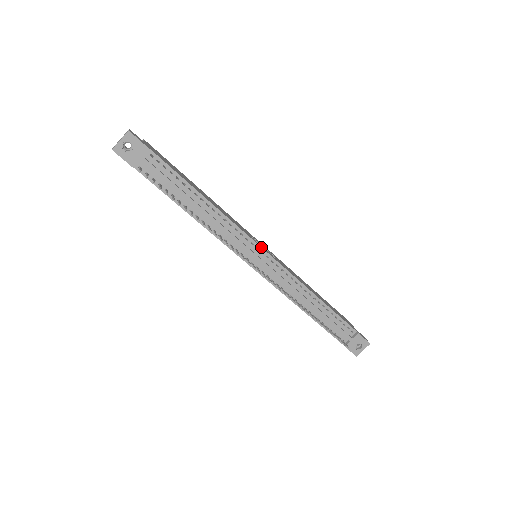
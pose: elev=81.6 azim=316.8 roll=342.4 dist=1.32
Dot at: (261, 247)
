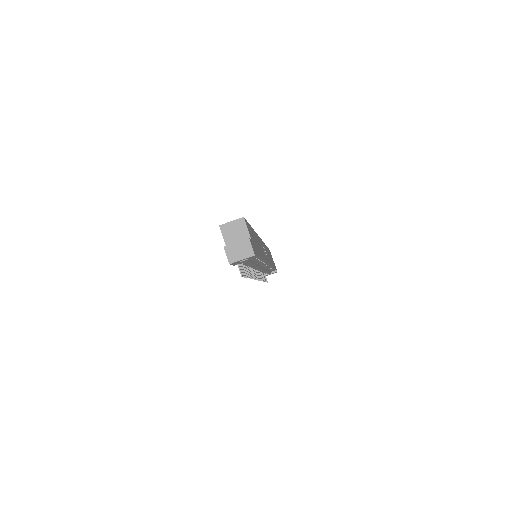
Dot at: occluded
